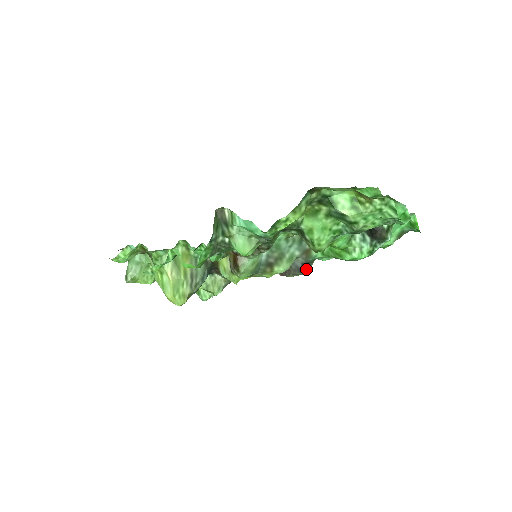
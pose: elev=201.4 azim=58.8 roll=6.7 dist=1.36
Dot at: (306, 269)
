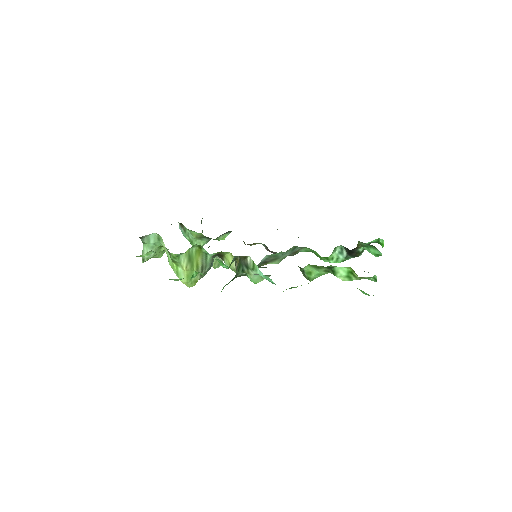
Dot at: occluded
